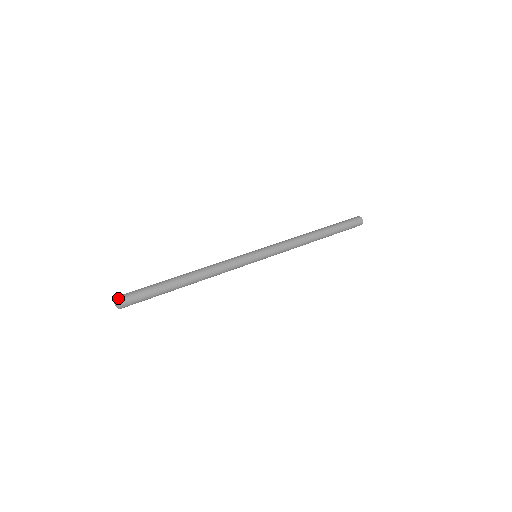
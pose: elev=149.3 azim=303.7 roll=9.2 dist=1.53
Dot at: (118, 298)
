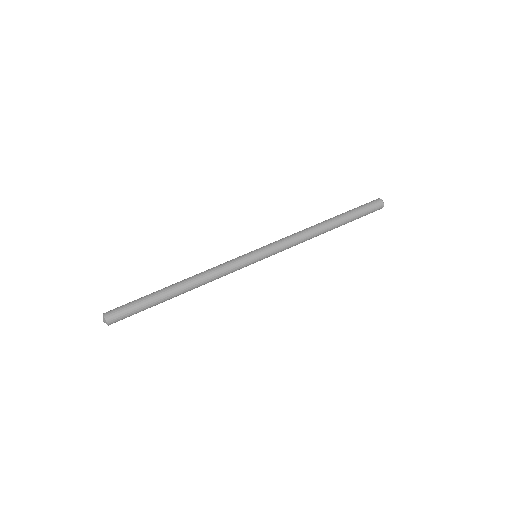
Dot at: (104, 313)
